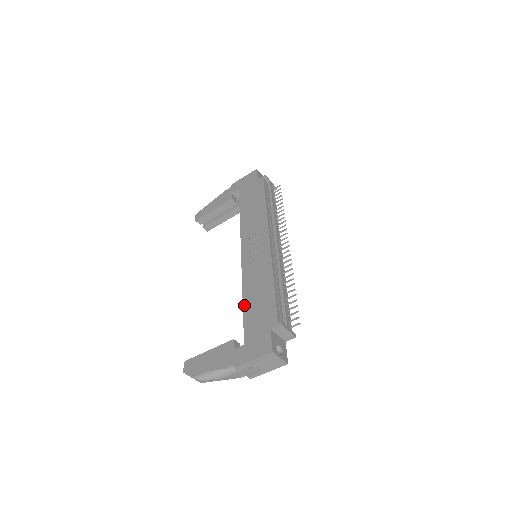
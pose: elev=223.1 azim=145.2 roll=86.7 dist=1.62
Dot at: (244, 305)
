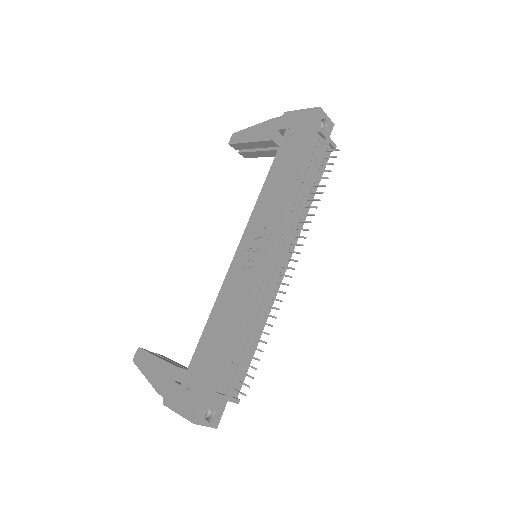
Dot at: (204, 331)
